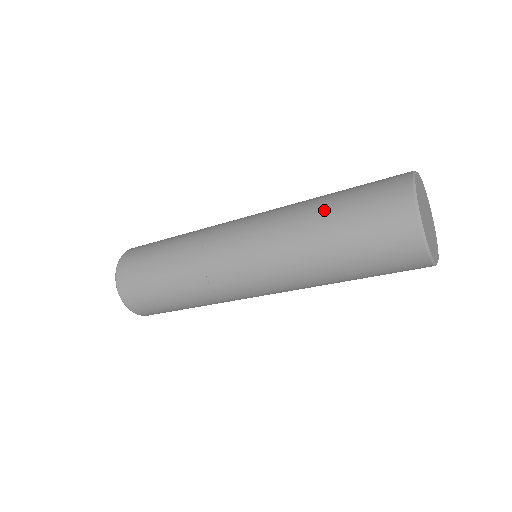
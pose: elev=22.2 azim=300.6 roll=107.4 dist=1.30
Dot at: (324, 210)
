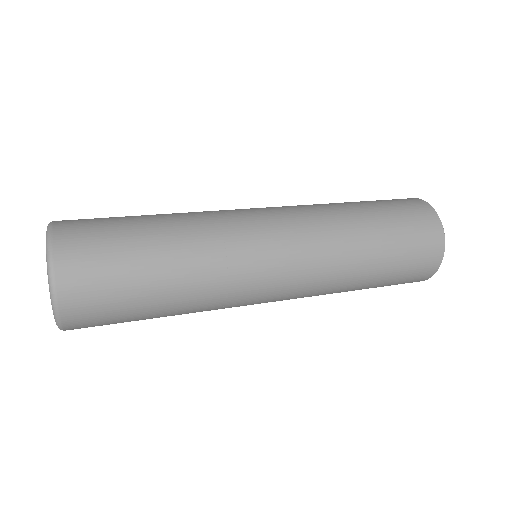
Dot at: (364, 287)
